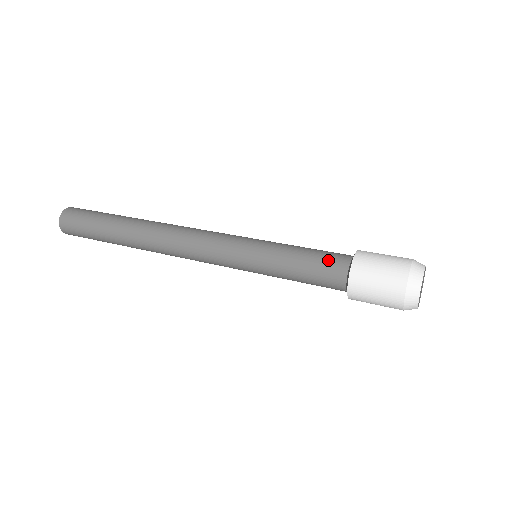
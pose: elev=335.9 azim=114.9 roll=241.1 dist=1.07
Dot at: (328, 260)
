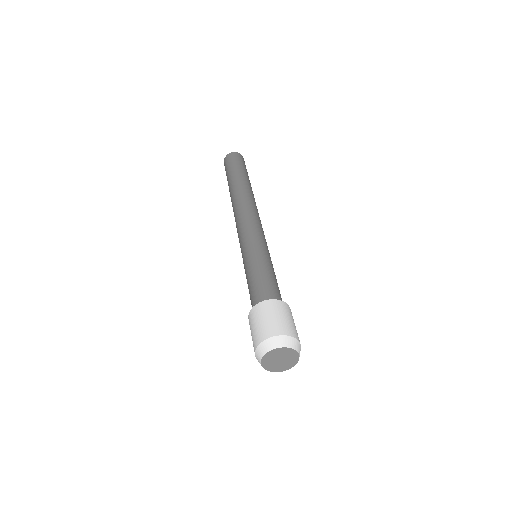
Dot at: (260, 290)
